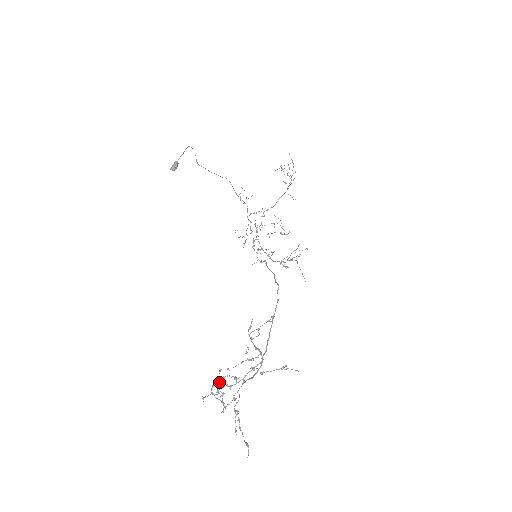
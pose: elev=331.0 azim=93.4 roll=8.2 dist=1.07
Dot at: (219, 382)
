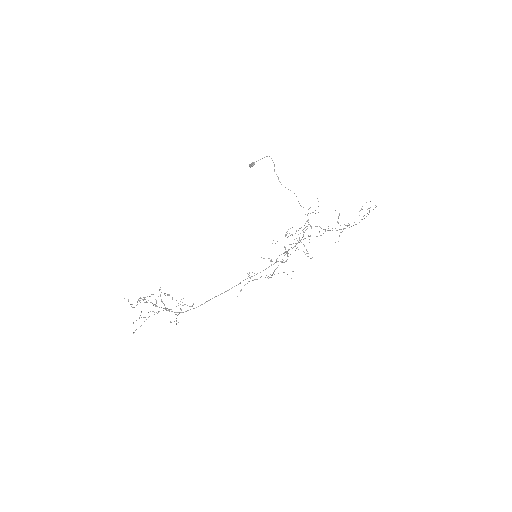
Dot at: occluded
